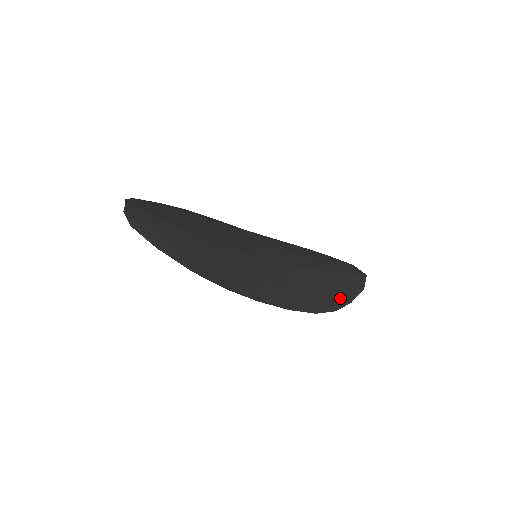
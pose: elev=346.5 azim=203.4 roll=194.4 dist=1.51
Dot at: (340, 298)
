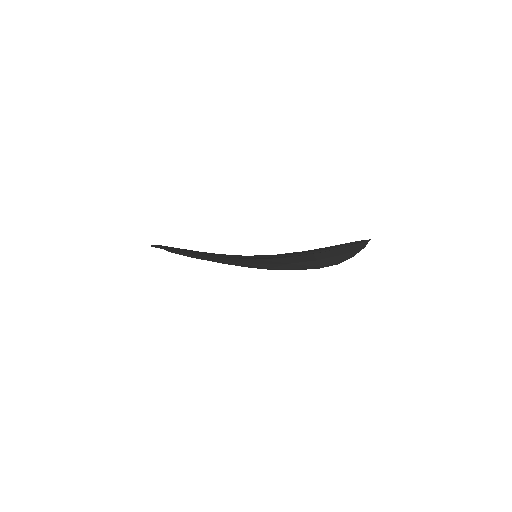
Dot at: (329, 248)
